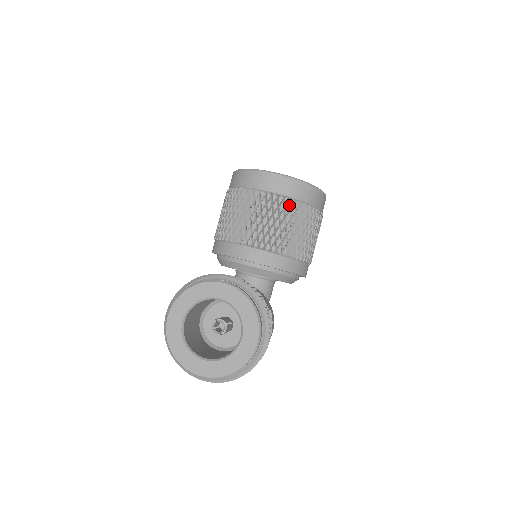
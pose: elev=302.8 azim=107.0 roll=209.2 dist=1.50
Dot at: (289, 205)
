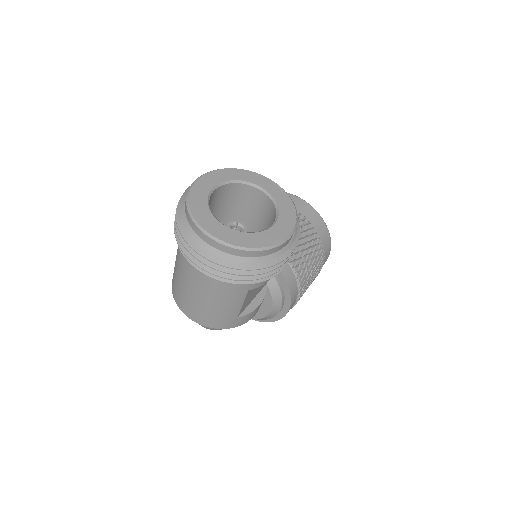
Dot at: (307, 226)
